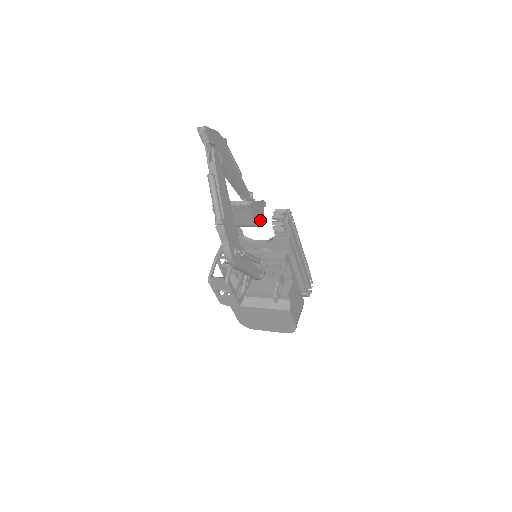
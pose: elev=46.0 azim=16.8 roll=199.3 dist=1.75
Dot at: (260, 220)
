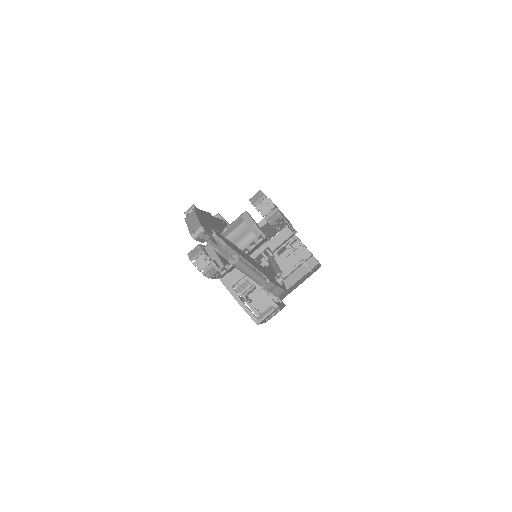
Dot at: occluded
